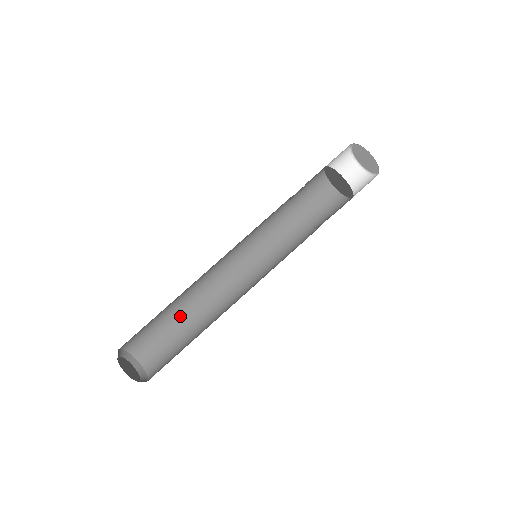
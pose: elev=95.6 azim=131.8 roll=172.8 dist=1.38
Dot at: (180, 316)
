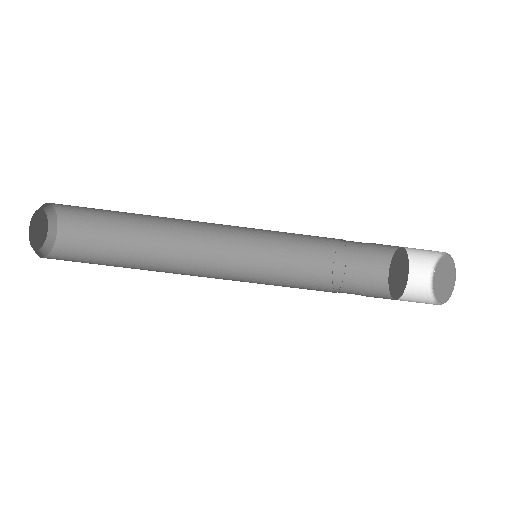
Dot at: (131, 213)
